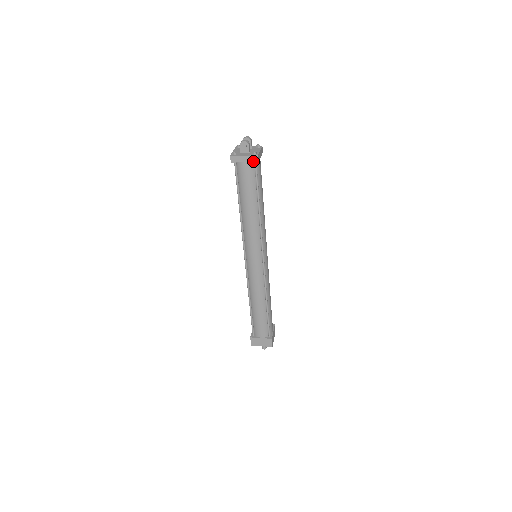
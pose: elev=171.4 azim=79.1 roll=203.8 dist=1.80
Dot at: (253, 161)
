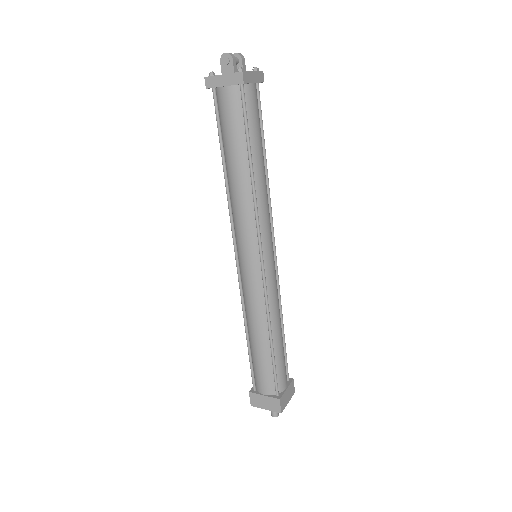
Dot at: (236, 83)
